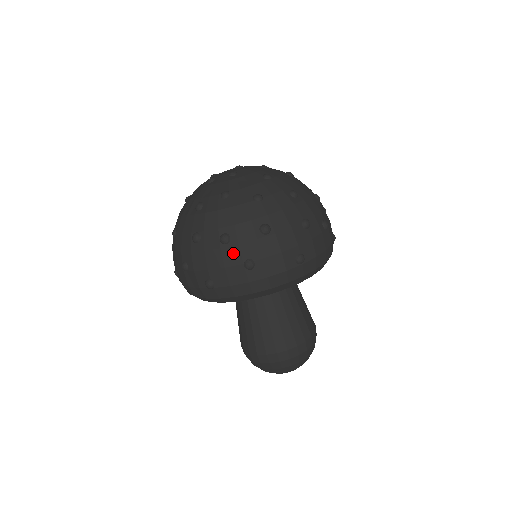
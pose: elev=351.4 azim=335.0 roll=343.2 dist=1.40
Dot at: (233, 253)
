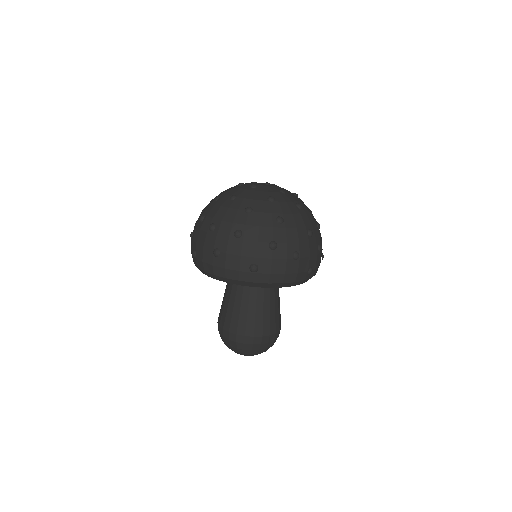
Dot at: (211, 239)
